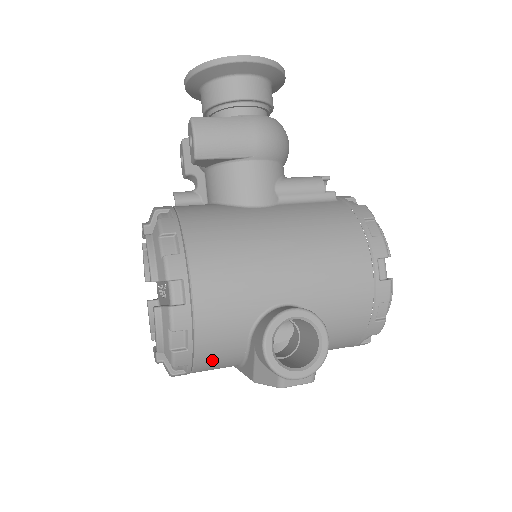
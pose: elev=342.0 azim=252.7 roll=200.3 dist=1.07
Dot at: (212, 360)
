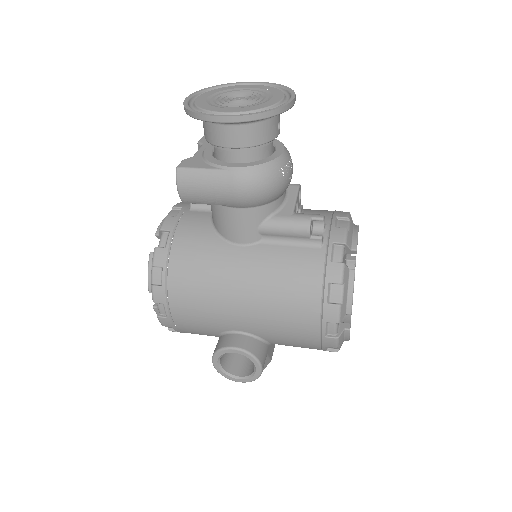
Dot at: occluded
